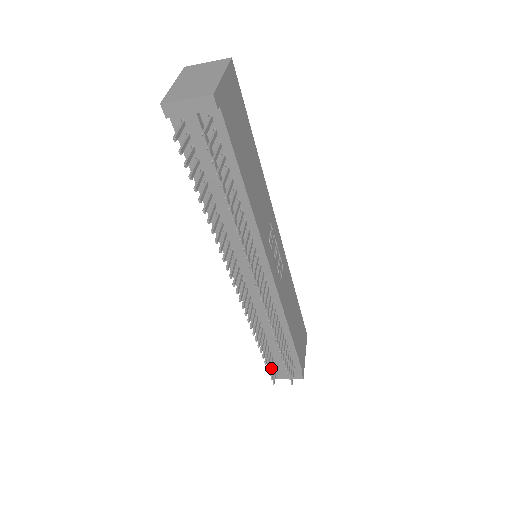
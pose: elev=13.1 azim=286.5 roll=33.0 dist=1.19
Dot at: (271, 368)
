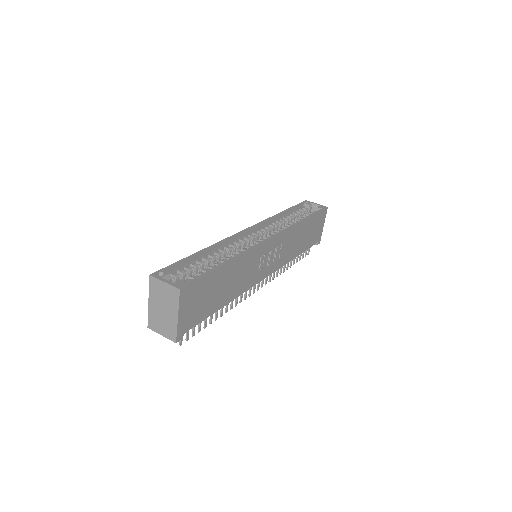
Dot at: occluded
